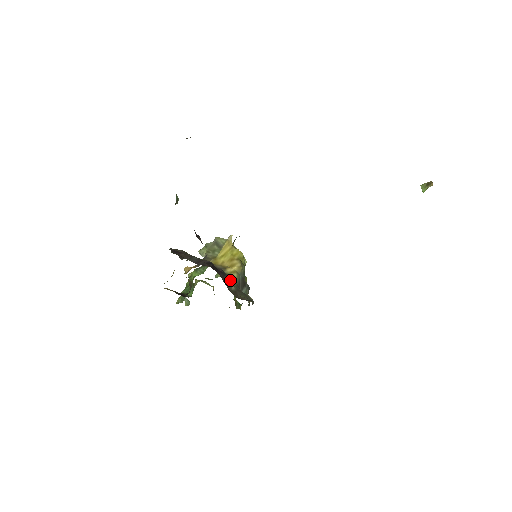
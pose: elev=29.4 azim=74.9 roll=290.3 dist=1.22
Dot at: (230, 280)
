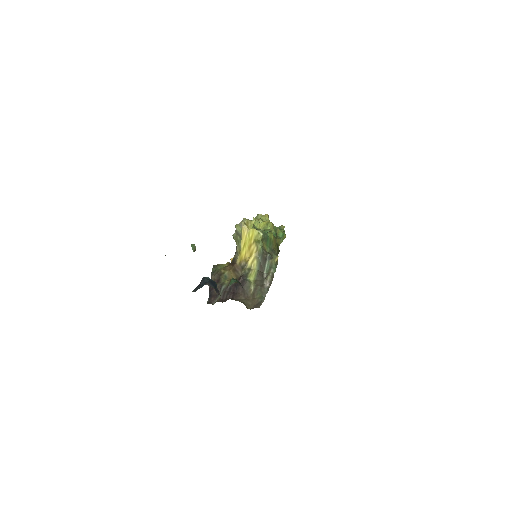
Dot at: (249, 283)
